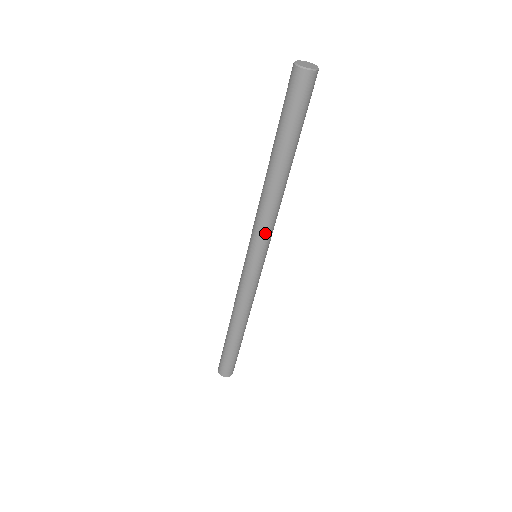
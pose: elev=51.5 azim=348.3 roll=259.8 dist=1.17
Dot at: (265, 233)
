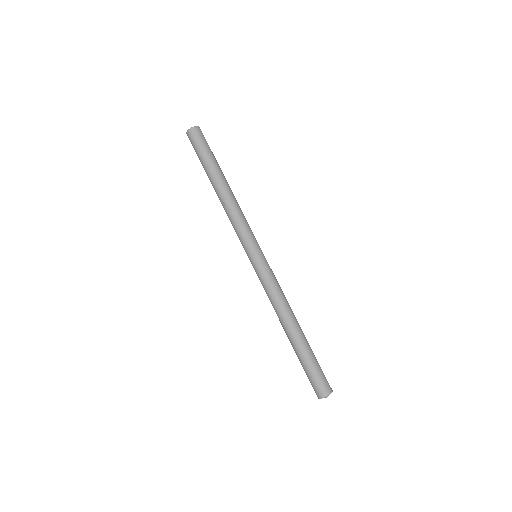
Dot at: (249, 227)
